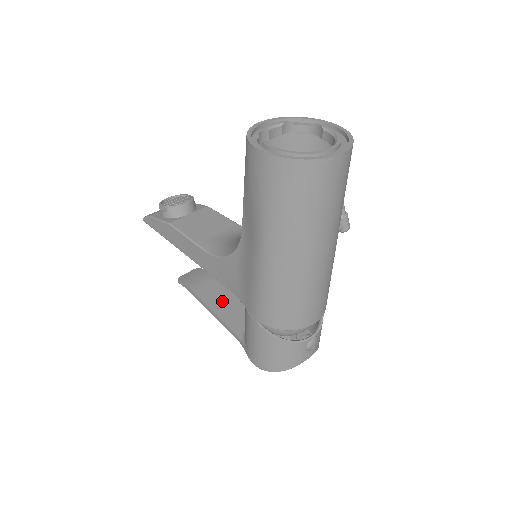
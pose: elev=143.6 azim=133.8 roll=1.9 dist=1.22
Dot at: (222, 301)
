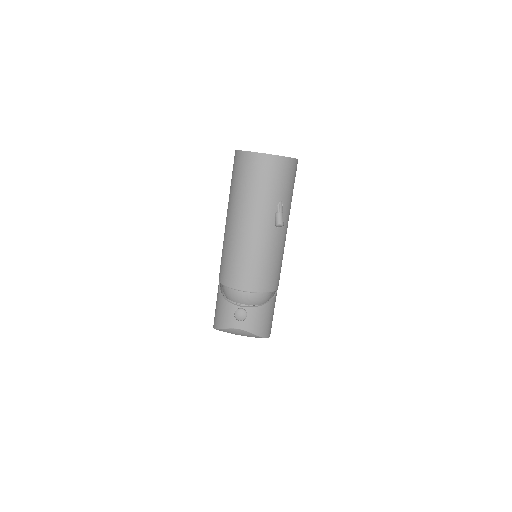
Dot at: occluded
